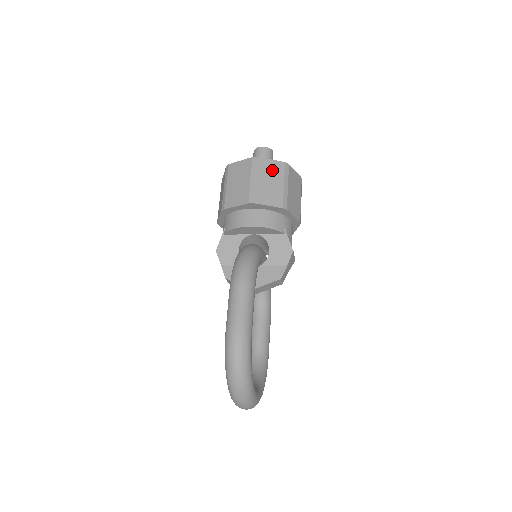
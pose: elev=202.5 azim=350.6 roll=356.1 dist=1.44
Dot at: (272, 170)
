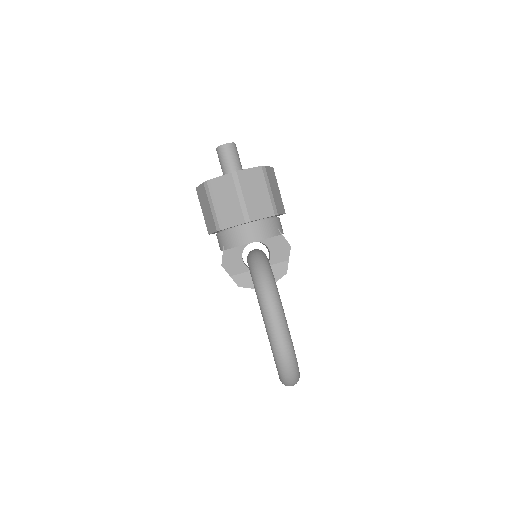
Dot at: (253, 180)
